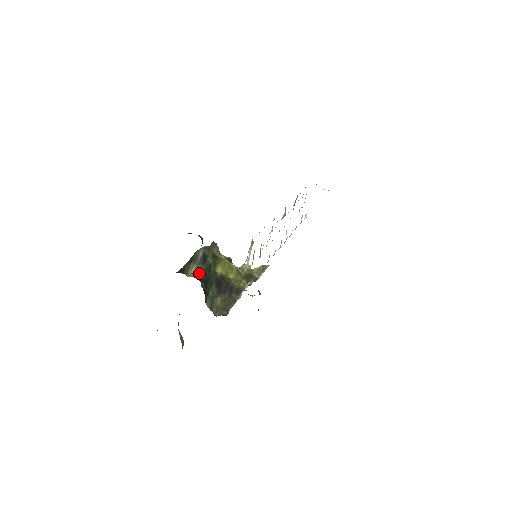
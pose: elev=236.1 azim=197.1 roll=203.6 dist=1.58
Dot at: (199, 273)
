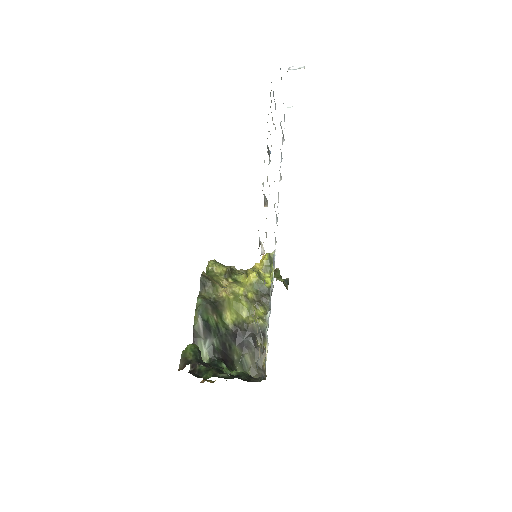
Dot at: (212, 349)
